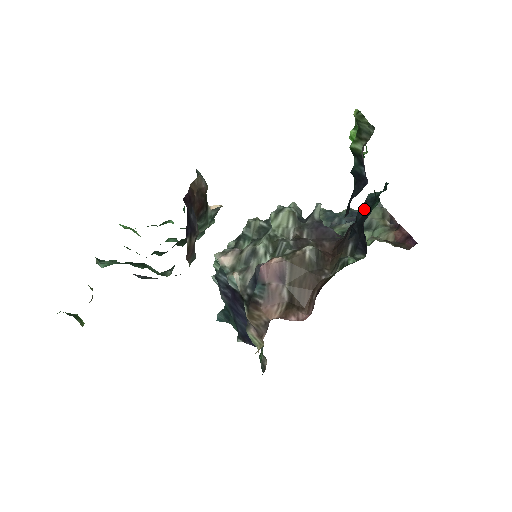
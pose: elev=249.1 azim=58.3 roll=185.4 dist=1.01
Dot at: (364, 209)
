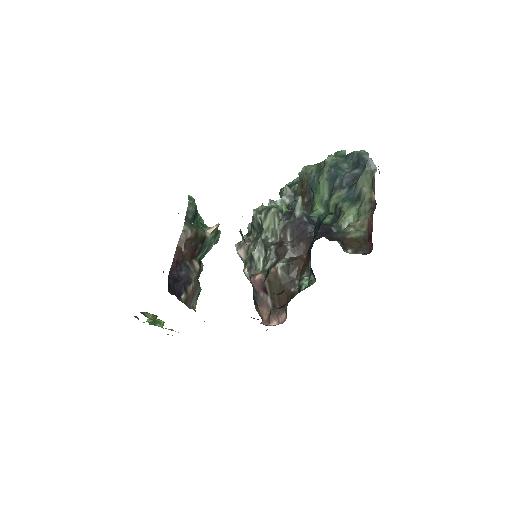
Dot at: (315, 232)
